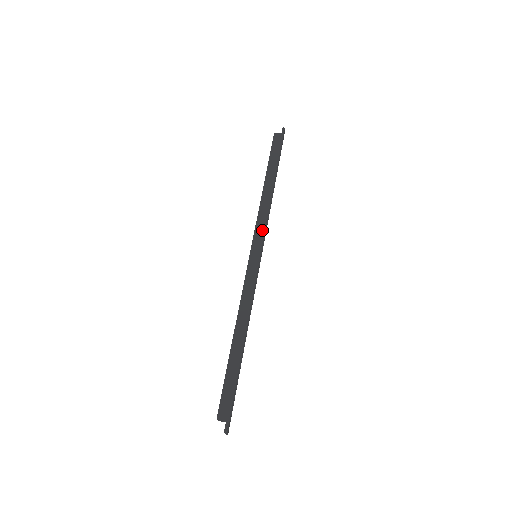
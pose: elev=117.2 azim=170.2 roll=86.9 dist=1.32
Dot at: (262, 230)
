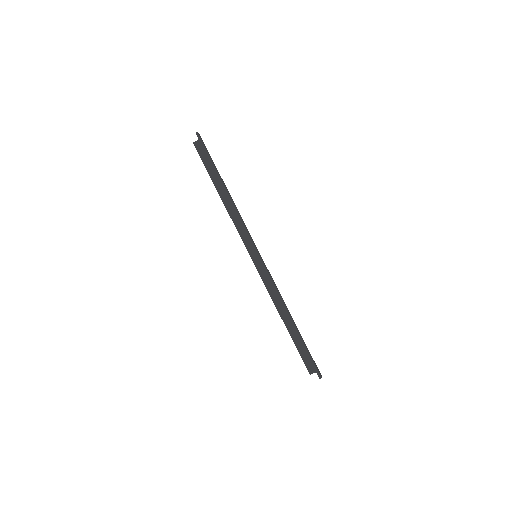
Dot at: (246, 235)
